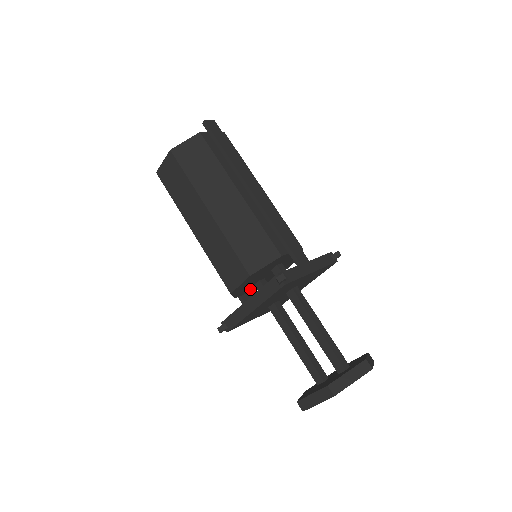
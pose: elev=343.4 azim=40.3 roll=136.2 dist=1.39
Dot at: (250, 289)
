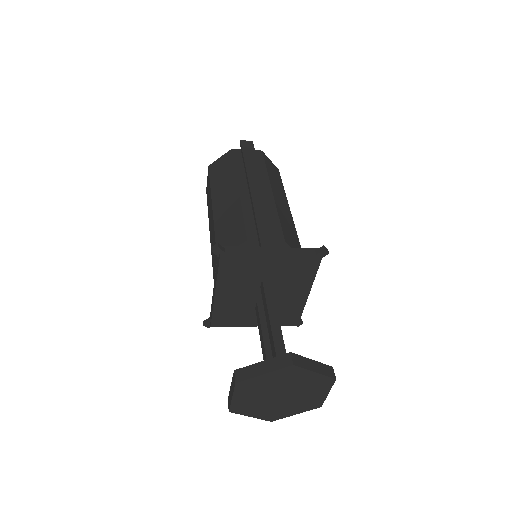
Dot at: occluded
